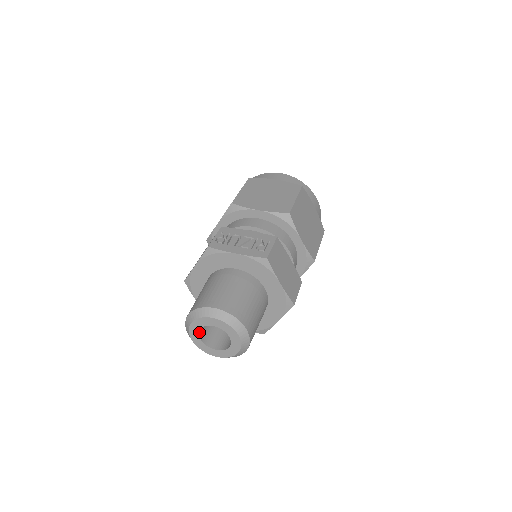
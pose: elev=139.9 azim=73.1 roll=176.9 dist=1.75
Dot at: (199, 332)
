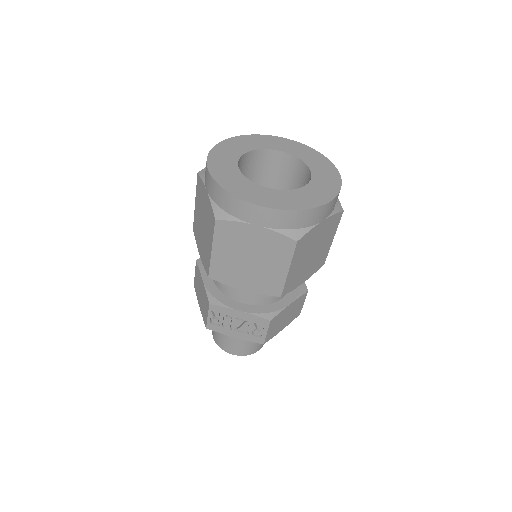
Dot at: occluded
